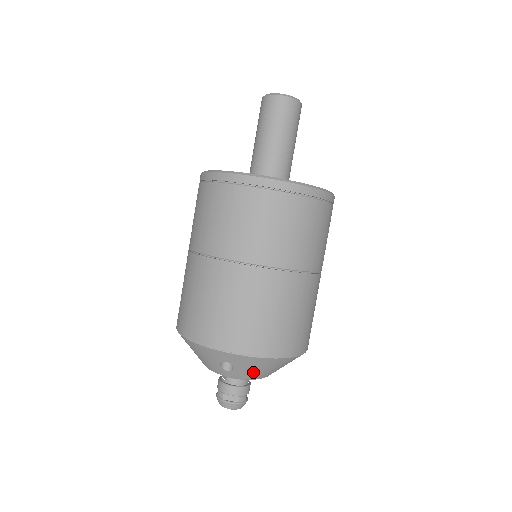
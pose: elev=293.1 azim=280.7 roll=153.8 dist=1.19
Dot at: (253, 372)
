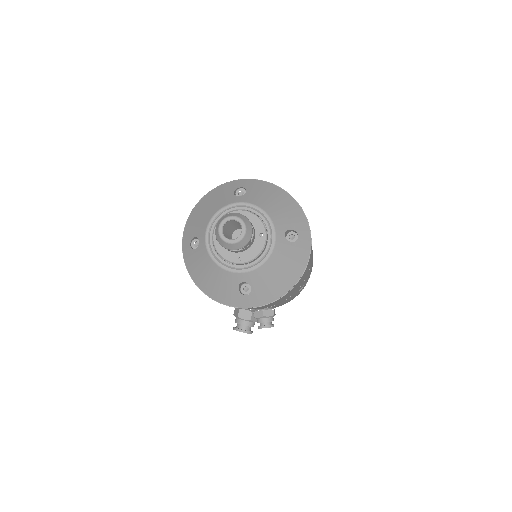
Dot at: (263, 198)
